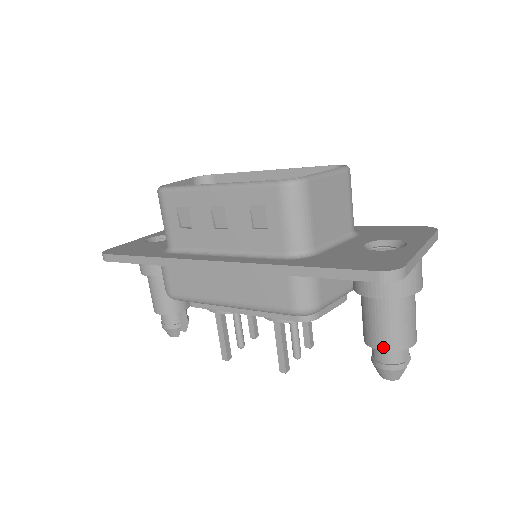
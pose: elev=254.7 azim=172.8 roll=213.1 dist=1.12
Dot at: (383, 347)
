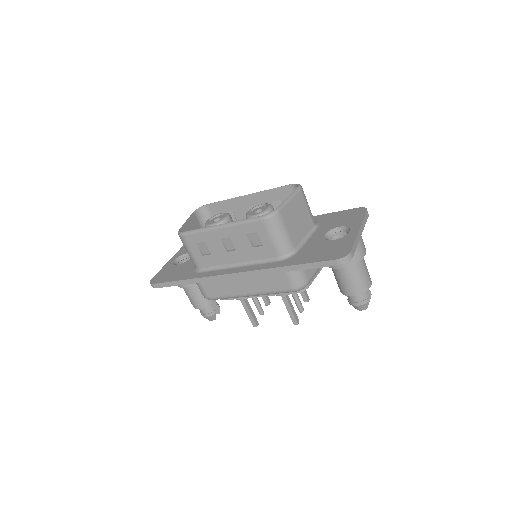
Dot at: (352, 294)
